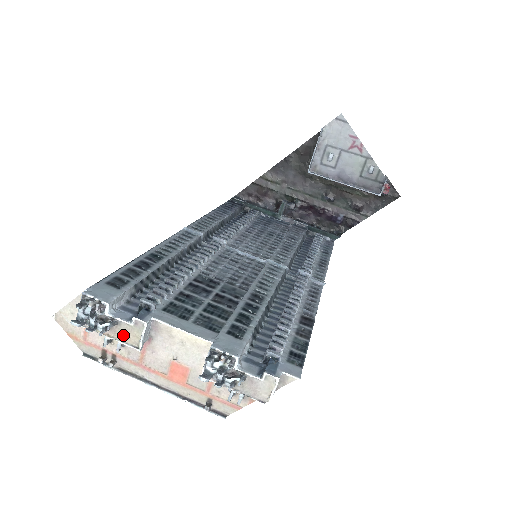
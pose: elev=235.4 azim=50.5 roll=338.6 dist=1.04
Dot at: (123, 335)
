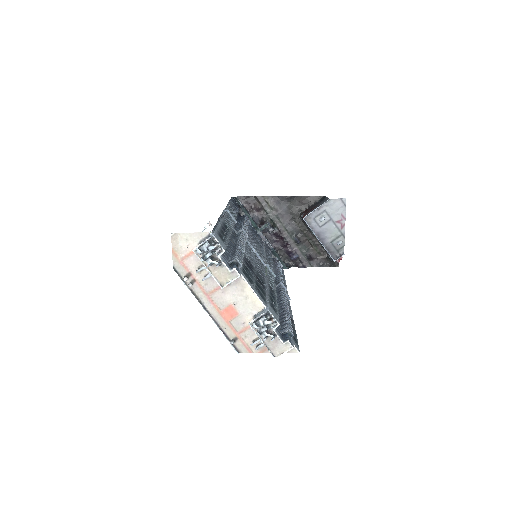
Dot at: (218, 274)
